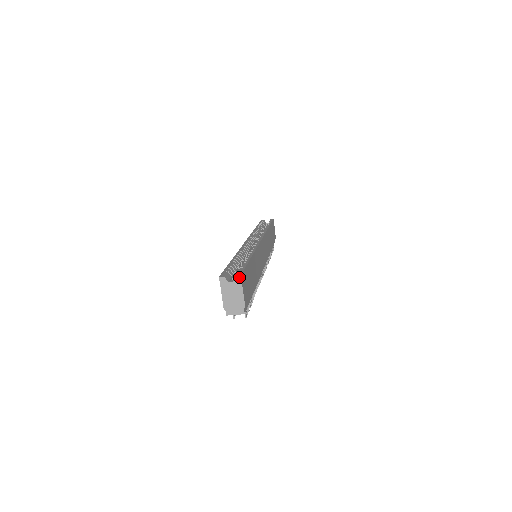
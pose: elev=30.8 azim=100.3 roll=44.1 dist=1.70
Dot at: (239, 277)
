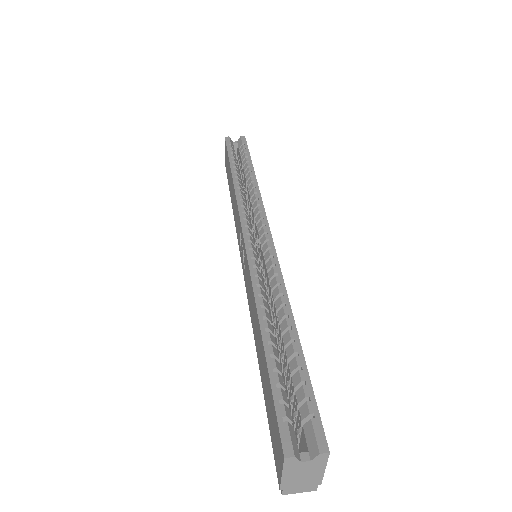
Dot at: (325, 455)
